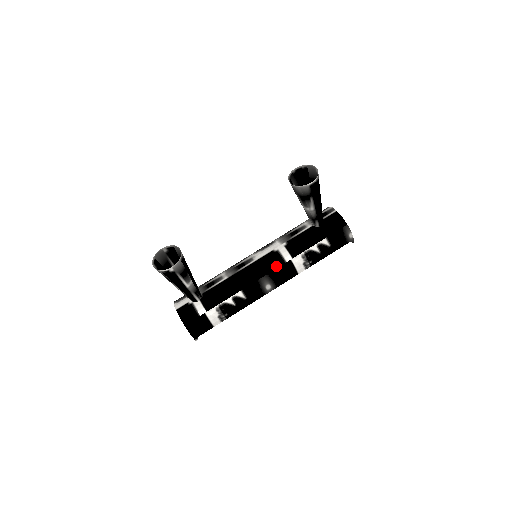
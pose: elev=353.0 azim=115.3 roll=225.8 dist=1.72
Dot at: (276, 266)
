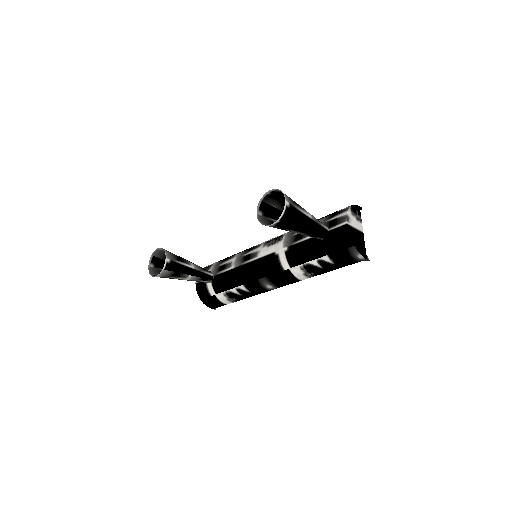
Dot at: (274, 271)
